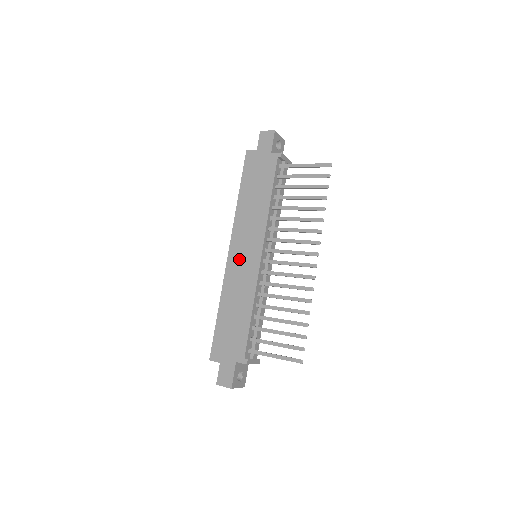
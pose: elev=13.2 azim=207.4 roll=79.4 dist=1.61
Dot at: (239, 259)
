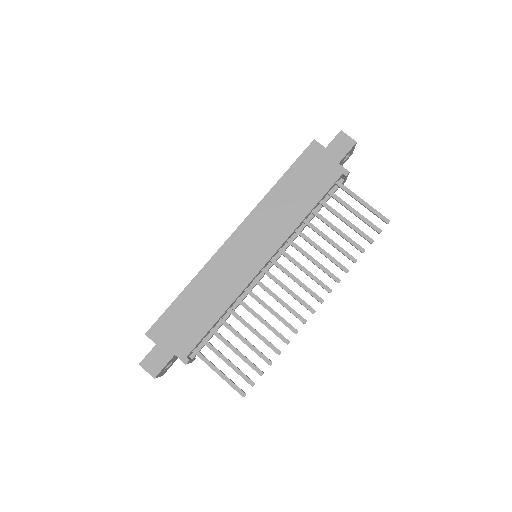
Dot at: (239, 250)
